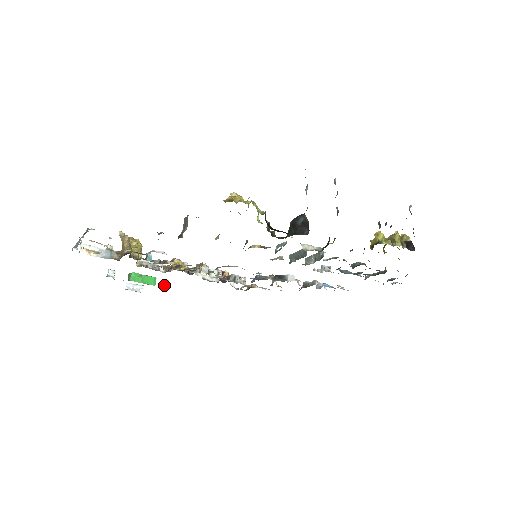
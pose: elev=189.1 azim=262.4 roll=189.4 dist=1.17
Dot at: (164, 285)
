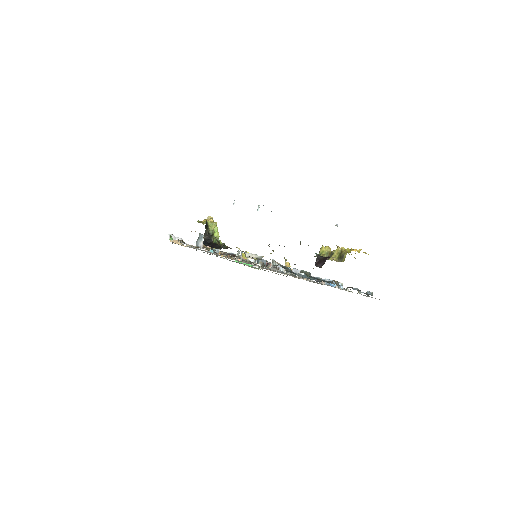
Dot at: occluded
